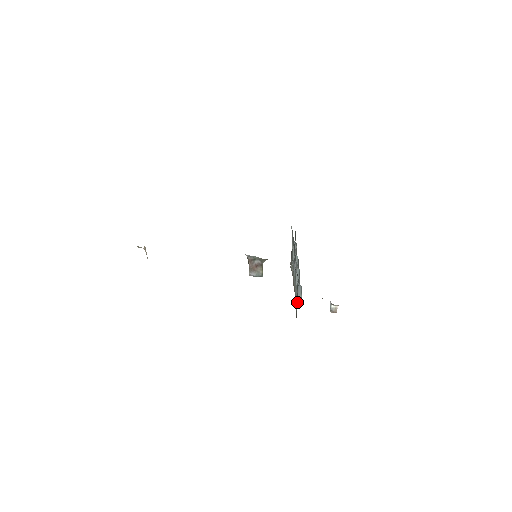
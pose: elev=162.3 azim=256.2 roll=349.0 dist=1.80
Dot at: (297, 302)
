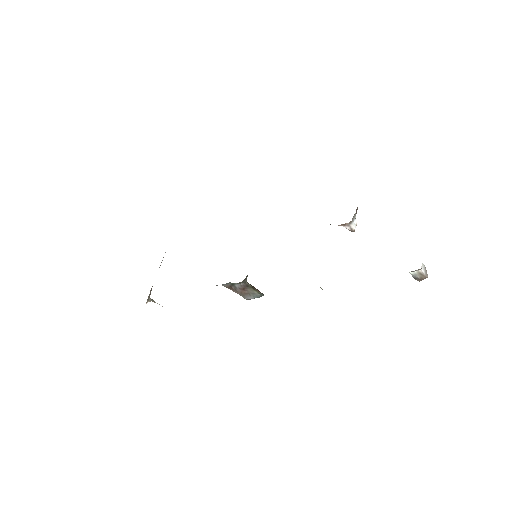
Dot at: occluded
